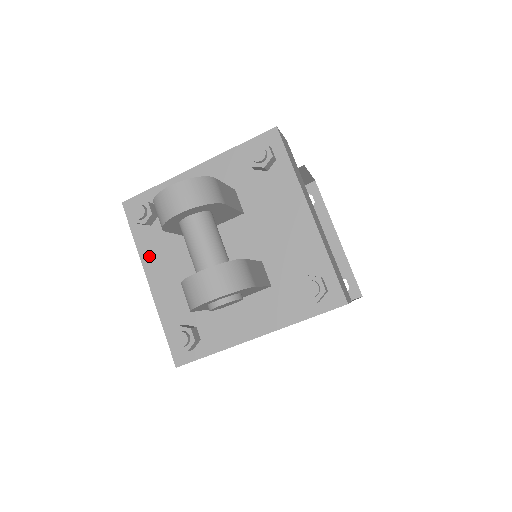
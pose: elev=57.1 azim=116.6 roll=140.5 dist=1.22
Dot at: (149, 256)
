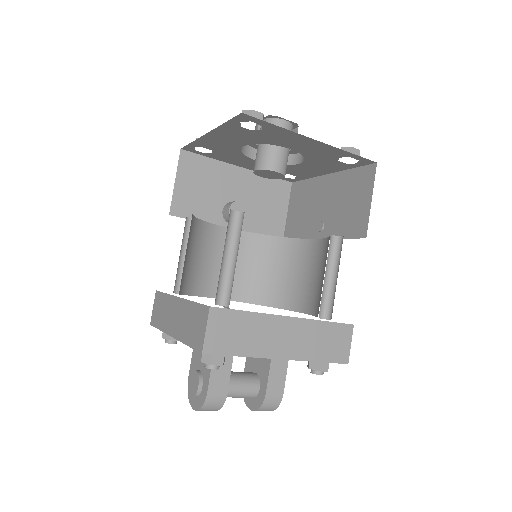
Dot at: occluded
